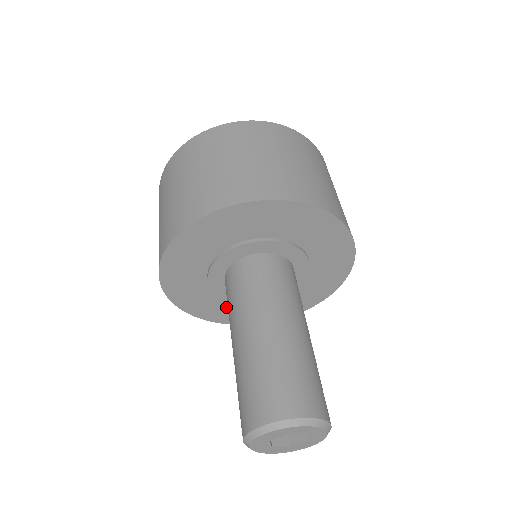
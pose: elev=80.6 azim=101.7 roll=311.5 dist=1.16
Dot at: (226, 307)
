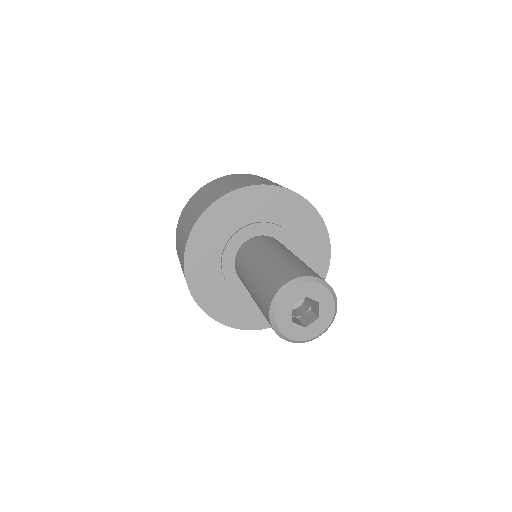
Dot at: occluded
